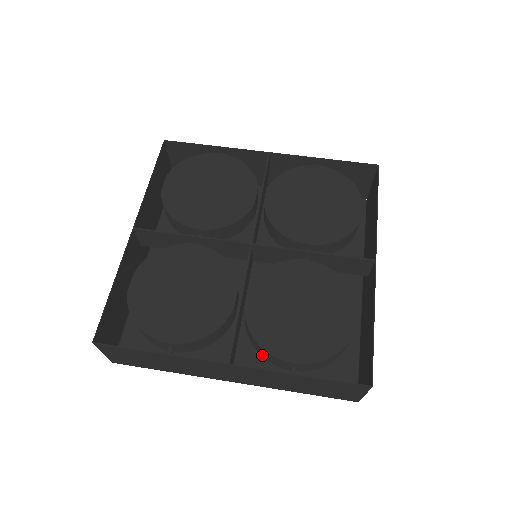
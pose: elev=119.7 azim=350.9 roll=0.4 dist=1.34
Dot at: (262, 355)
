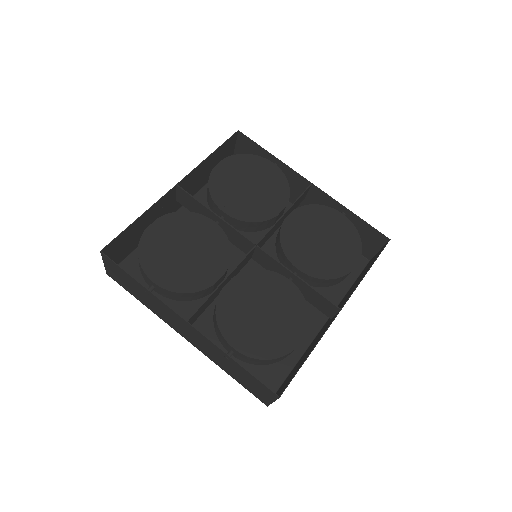
Dot at: (216, 330)
